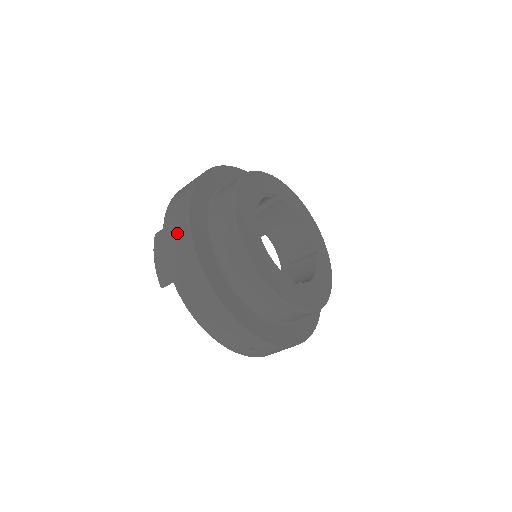
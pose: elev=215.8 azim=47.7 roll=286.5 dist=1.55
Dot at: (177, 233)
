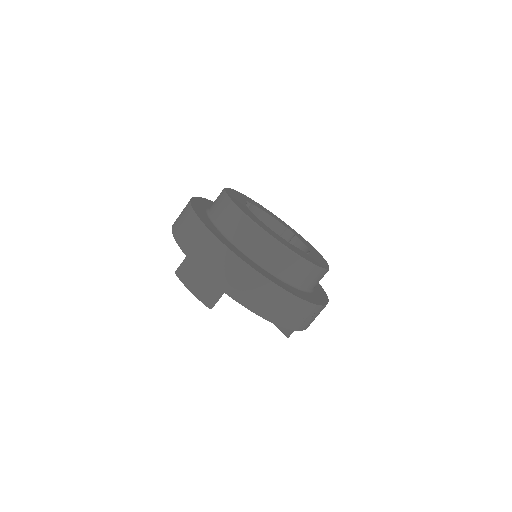
Dot at: (208, 253)
